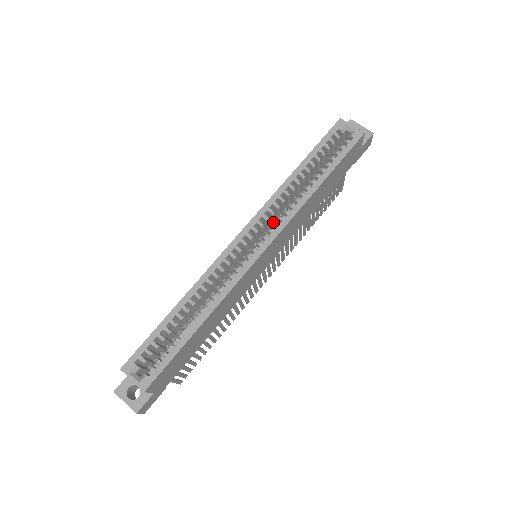
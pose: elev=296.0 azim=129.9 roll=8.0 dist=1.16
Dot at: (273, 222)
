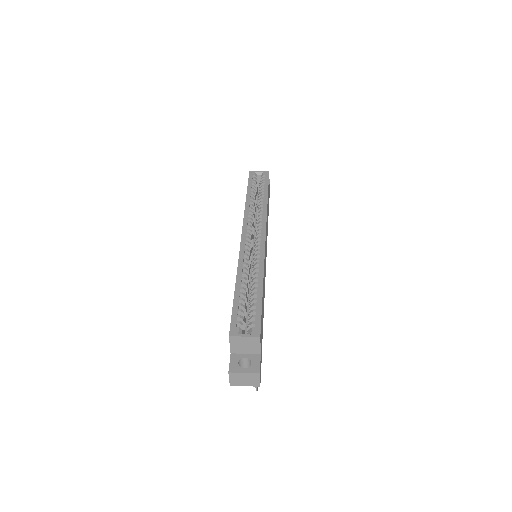
Dot at: occluded
